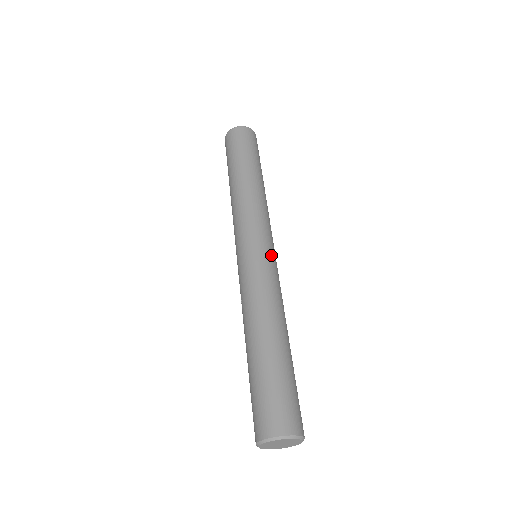
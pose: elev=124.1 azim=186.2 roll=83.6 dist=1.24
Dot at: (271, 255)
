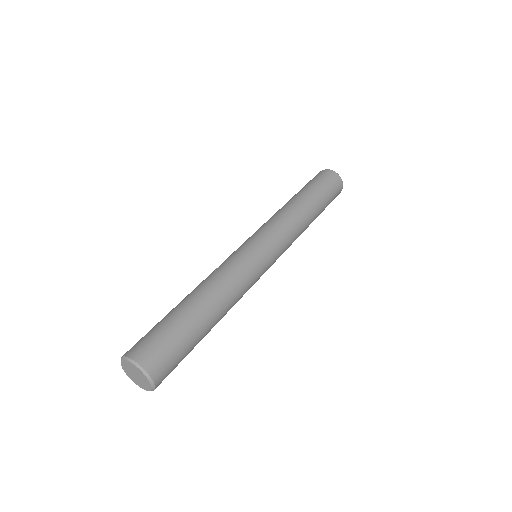
Dot at: (266, 268)
